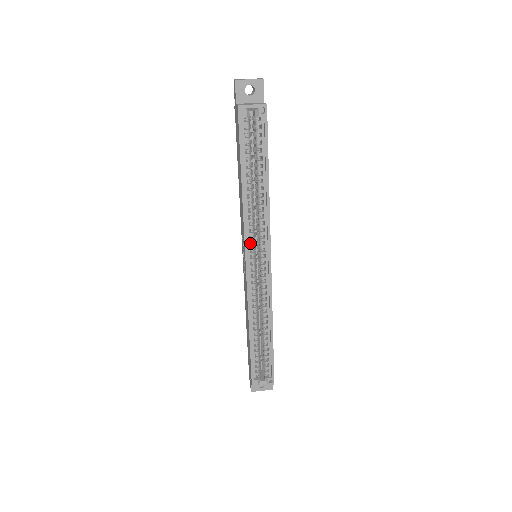
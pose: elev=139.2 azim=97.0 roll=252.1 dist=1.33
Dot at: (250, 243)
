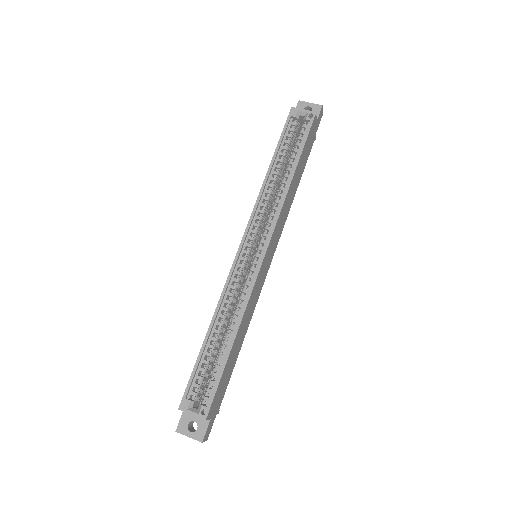
Dot at: occluded
